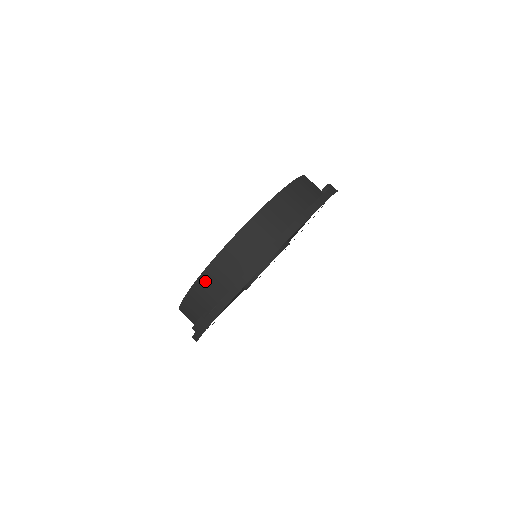
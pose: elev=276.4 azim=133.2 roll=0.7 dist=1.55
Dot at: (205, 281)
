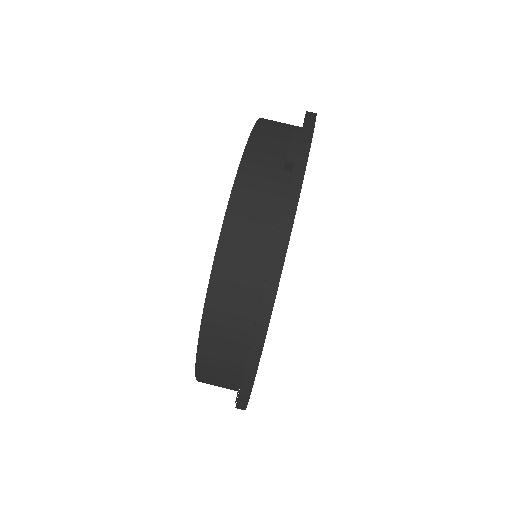
Dot at: (206, 380)
